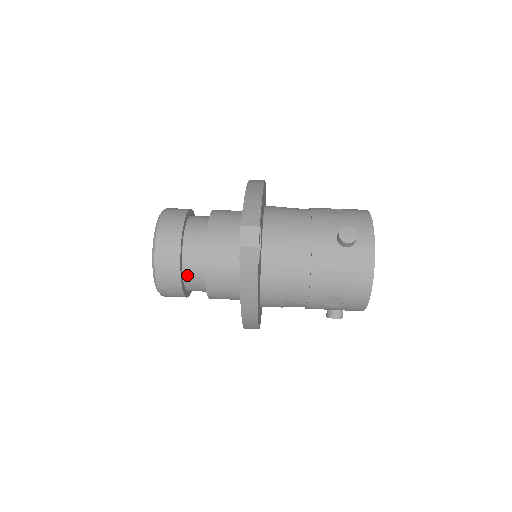
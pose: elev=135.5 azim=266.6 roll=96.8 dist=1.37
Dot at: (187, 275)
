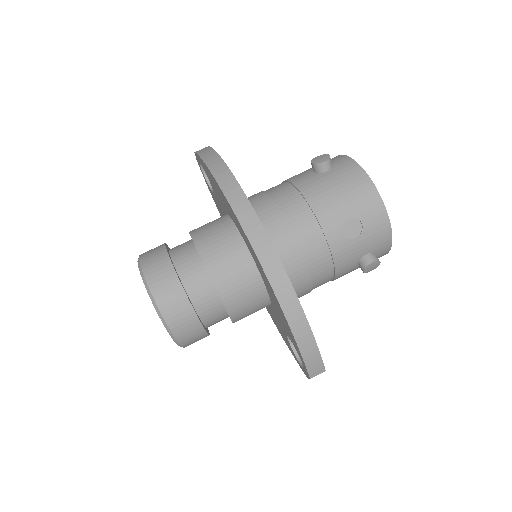
Dot at: occluded
